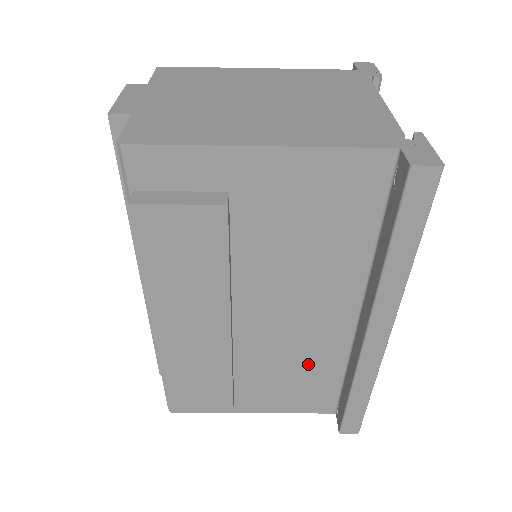
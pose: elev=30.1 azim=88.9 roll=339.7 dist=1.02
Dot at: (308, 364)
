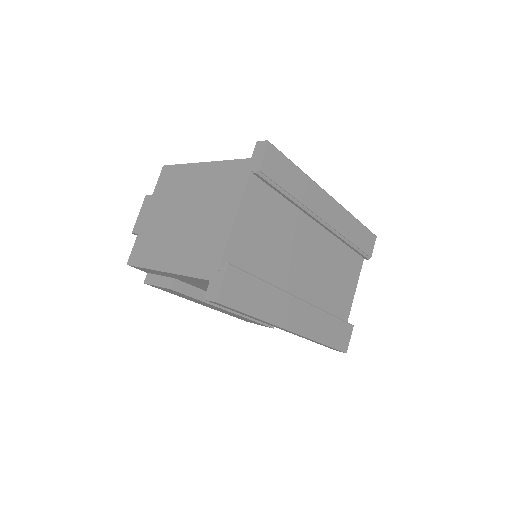
Dot at: occluded
